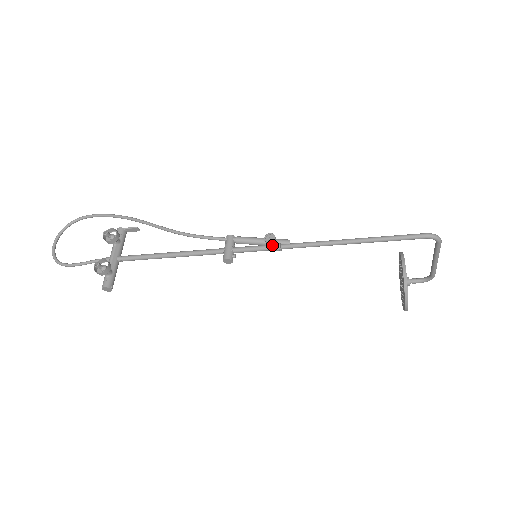
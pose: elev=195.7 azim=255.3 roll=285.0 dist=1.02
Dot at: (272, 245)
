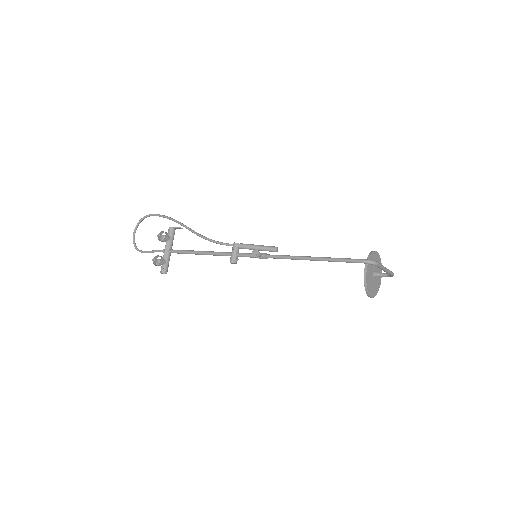
Dot at: (259, 256)
